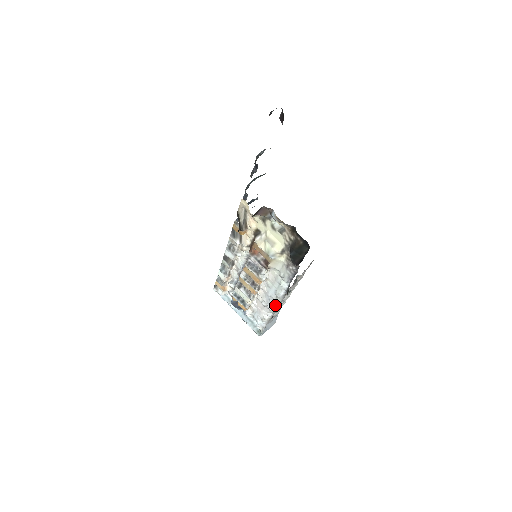
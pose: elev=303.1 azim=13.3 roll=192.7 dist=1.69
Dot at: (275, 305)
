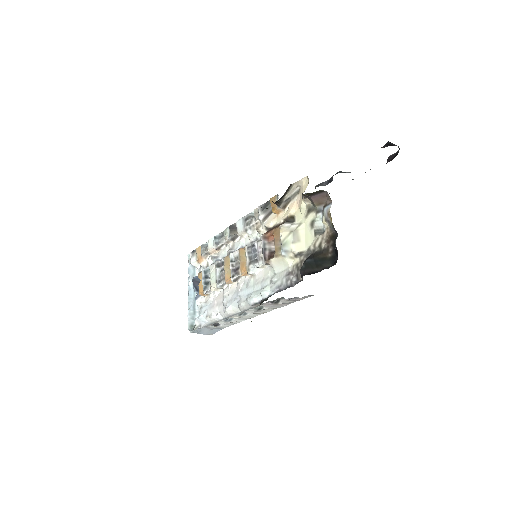
Dot at: (235, 309)
